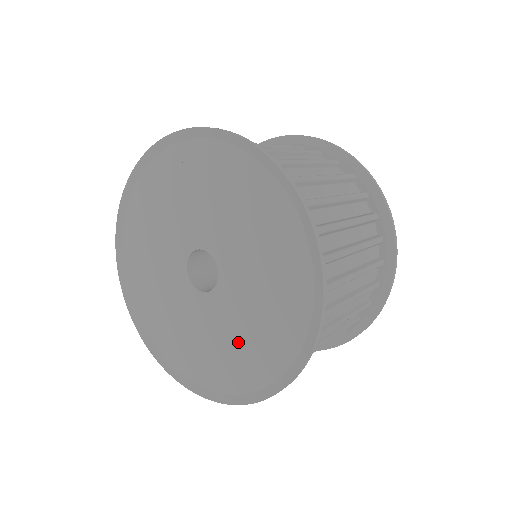
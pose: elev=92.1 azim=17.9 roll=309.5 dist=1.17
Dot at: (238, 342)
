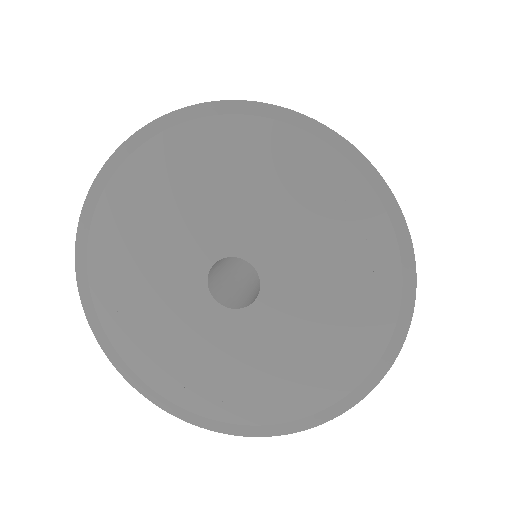
Dot at: (287, 363)
